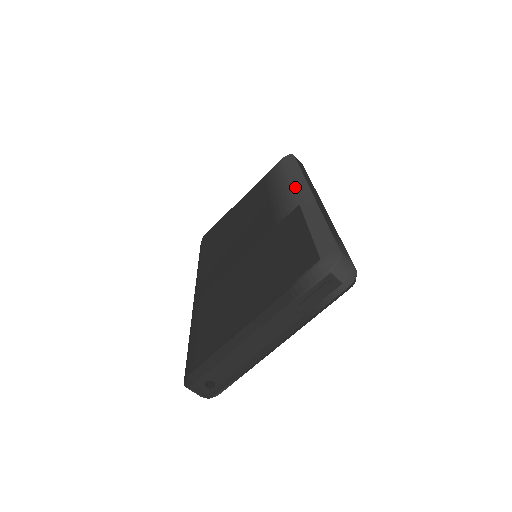
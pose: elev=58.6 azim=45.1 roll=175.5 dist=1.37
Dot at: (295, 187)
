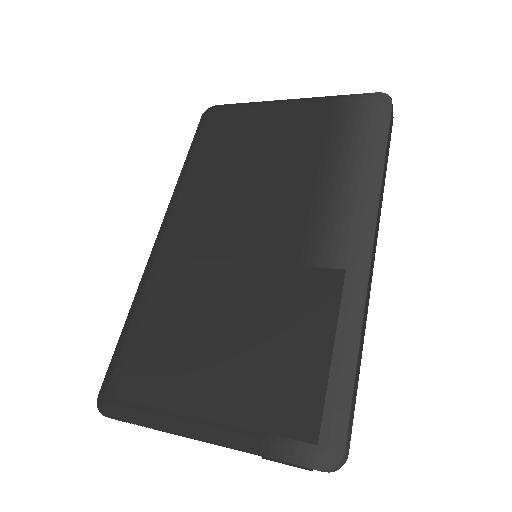
Dot at: (359, 214)
